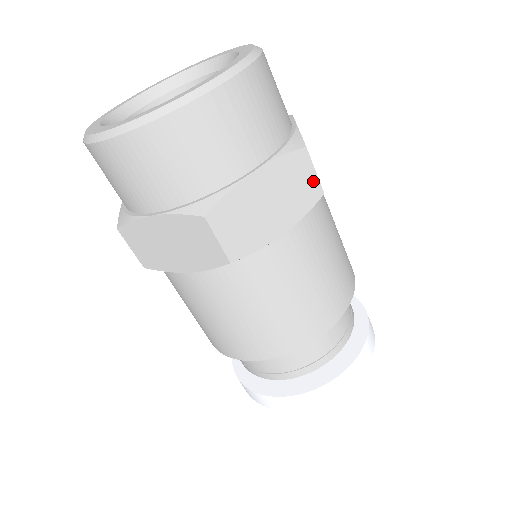
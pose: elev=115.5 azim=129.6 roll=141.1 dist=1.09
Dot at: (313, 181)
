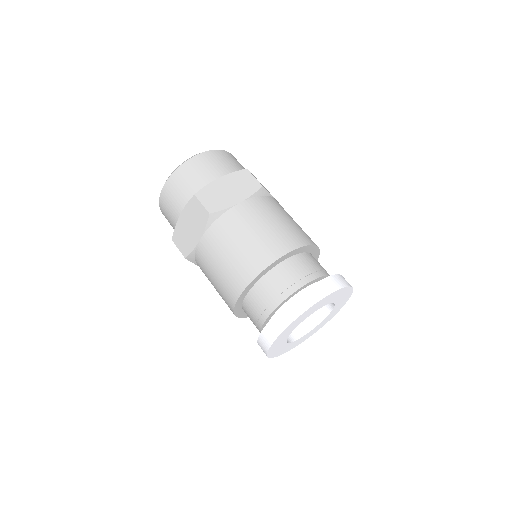
Dot at: (254, 181)
